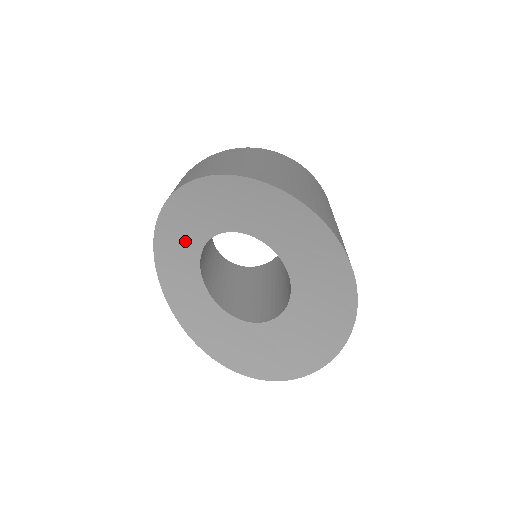
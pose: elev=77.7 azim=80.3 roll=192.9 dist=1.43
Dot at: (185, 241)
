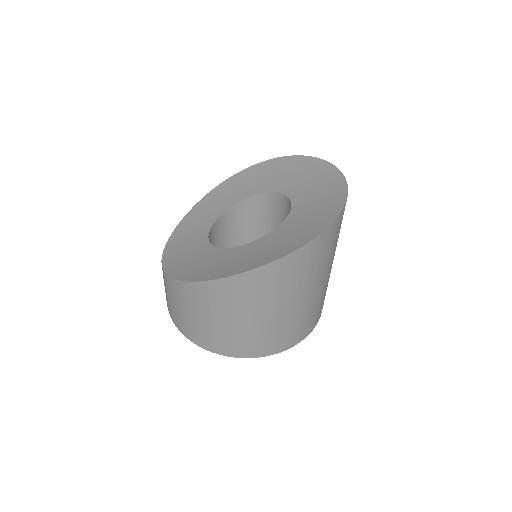
Dot at: (196, 232)
